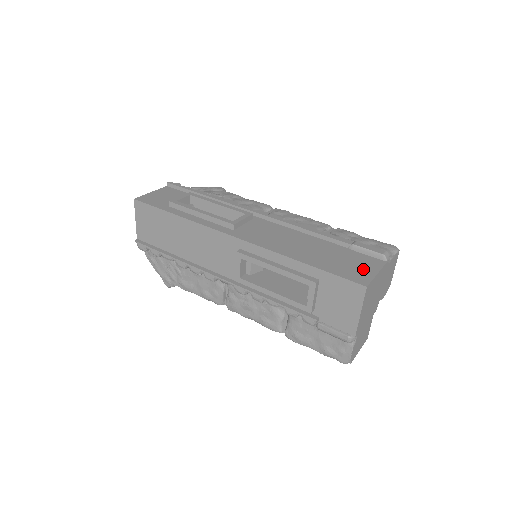
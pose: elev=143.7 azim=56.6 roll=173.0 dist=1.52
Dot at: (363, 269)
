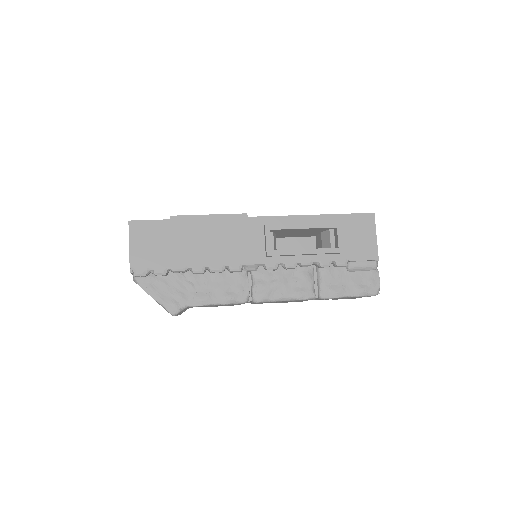
Dot at: occluded
